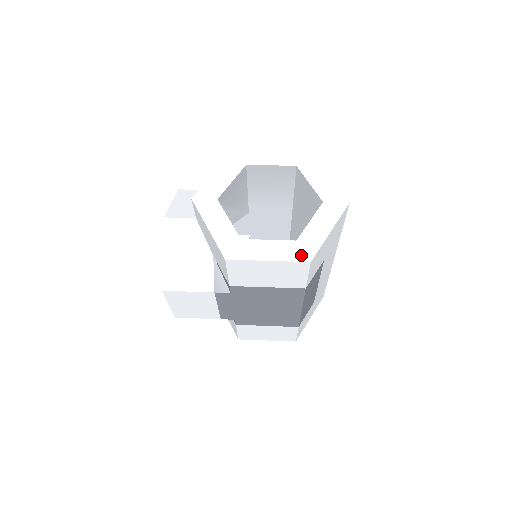
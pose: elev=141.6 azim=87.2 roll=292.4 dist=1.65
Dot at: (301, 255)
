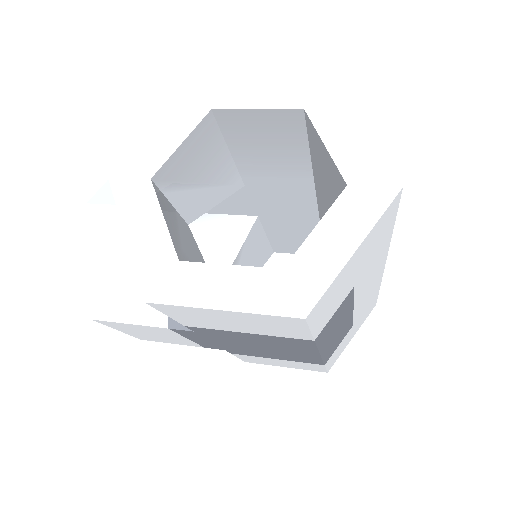
Dot at: (288, 302)
